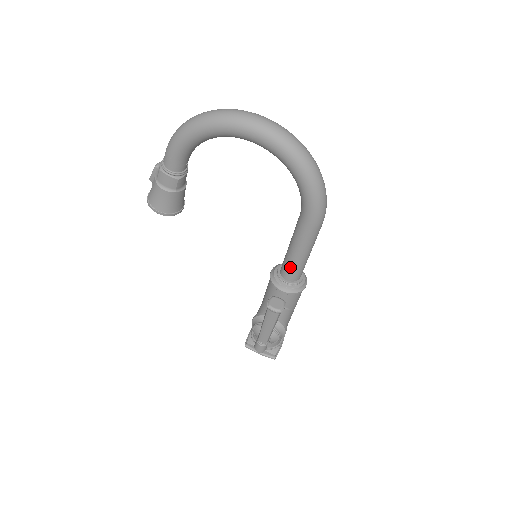
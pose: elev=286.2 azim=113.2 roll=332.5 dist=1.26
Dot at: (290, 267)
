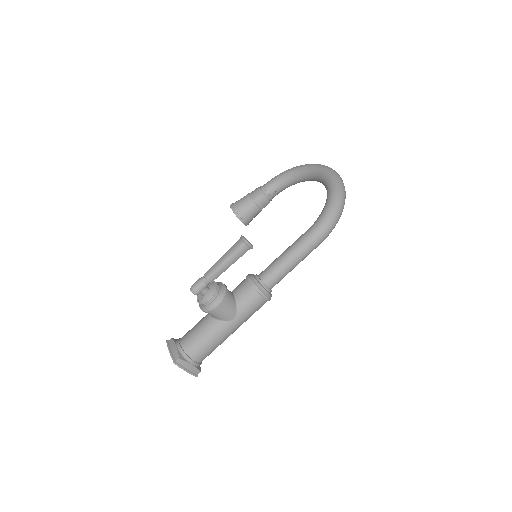
Dot at: (271, 265)
